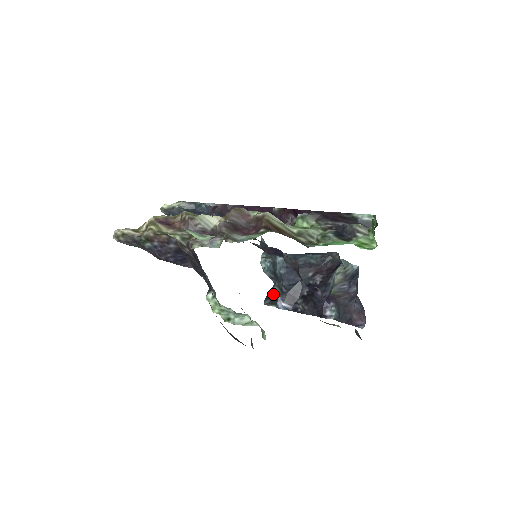
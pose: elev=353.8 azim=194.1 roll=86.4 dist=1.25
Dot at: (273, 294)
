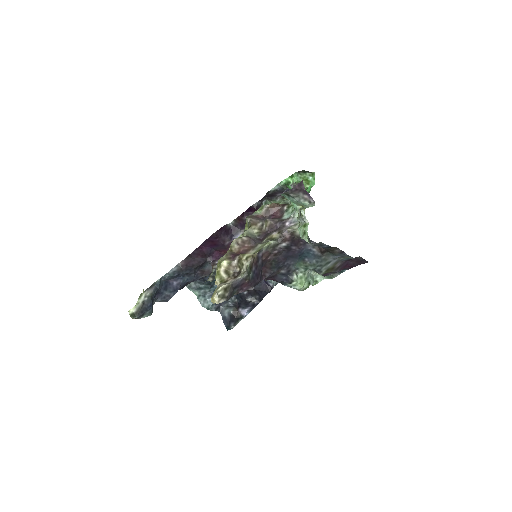
Dot at: (230, 316)
